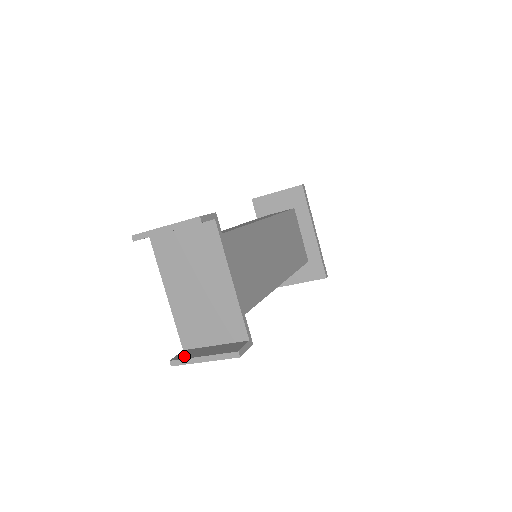
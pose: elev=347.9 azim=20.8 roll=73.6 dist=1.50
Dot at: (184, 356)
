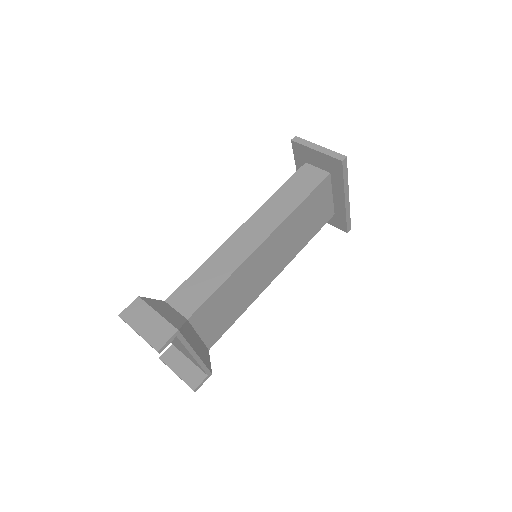
Dot at: (168, 360)
